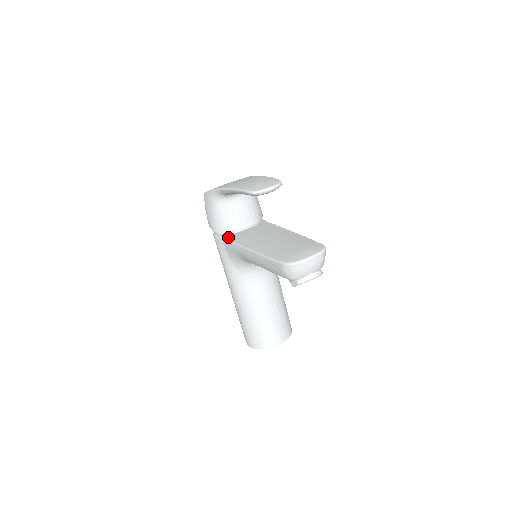
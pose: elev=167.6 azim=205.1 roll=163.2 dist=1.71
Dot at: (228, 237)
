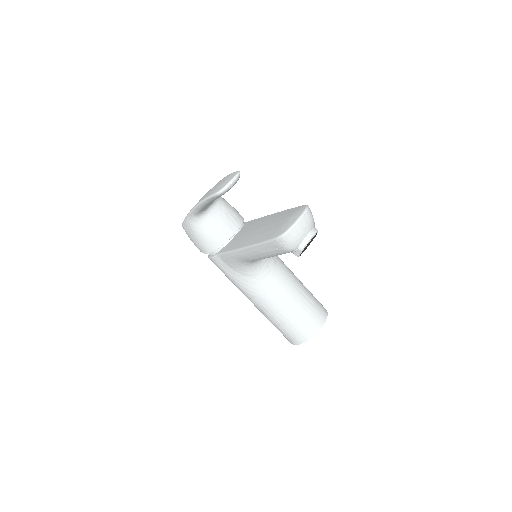
Dot at: (222, 251)
